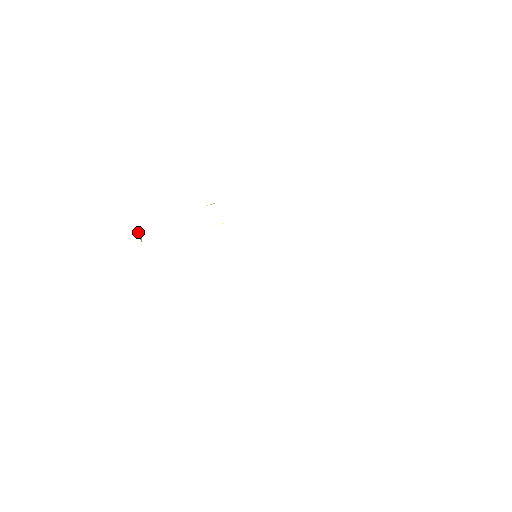
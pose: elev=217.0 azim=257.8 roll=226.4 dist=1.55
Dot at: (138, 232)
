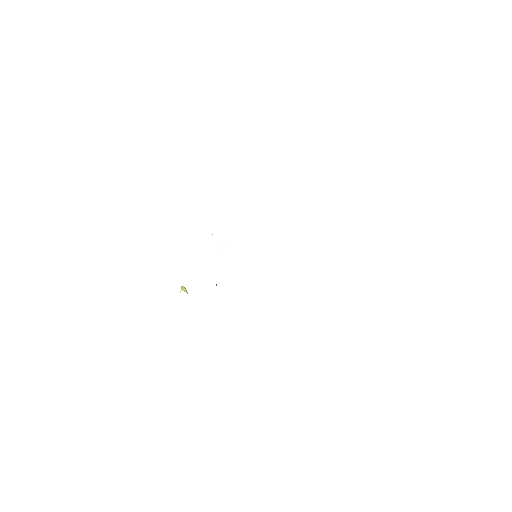
Dot at: (181, 287)
